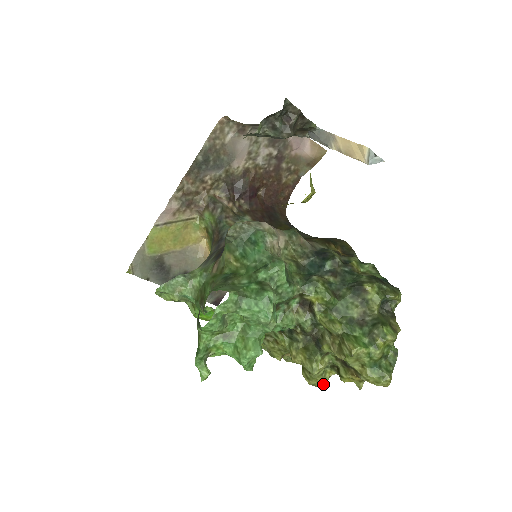
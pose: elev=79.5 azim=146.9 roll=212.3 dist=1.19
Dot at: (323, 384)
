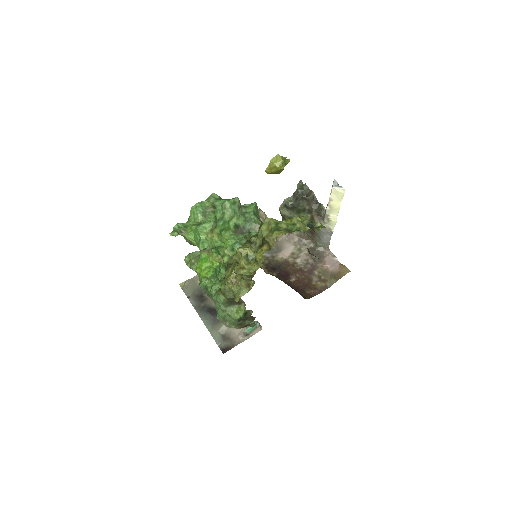
Dot at: (243, 268)
